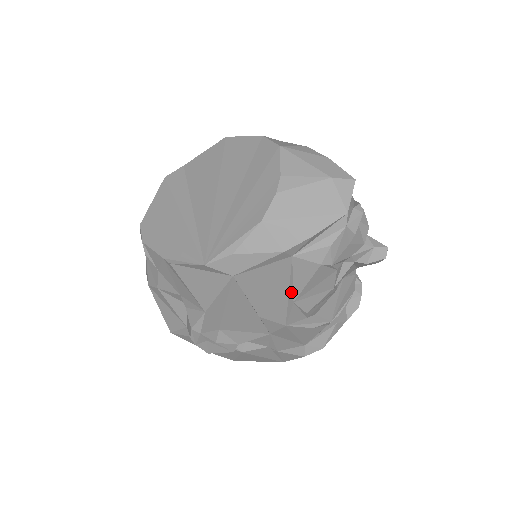
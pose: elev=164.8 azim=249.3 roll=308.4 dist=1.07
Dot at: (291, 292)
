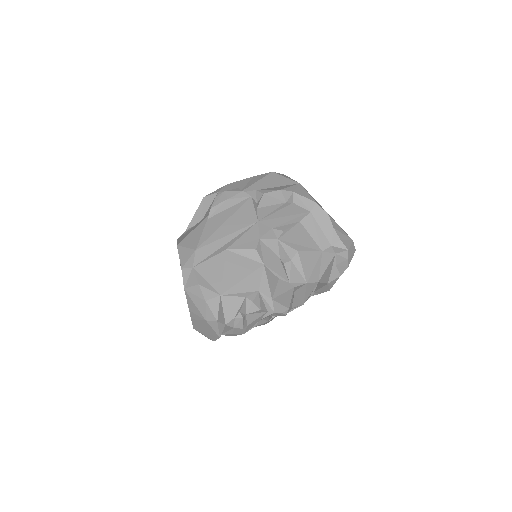
Dot at: occluded
